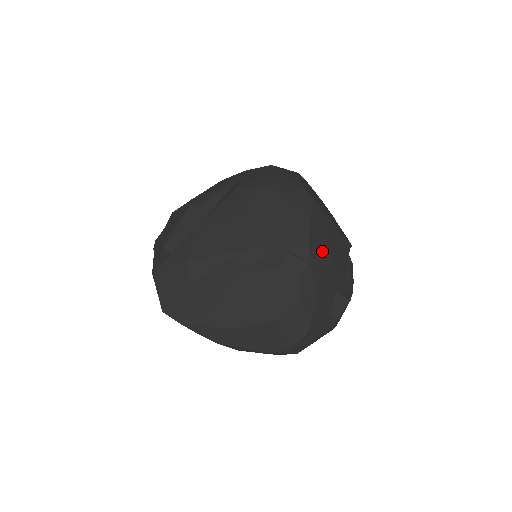
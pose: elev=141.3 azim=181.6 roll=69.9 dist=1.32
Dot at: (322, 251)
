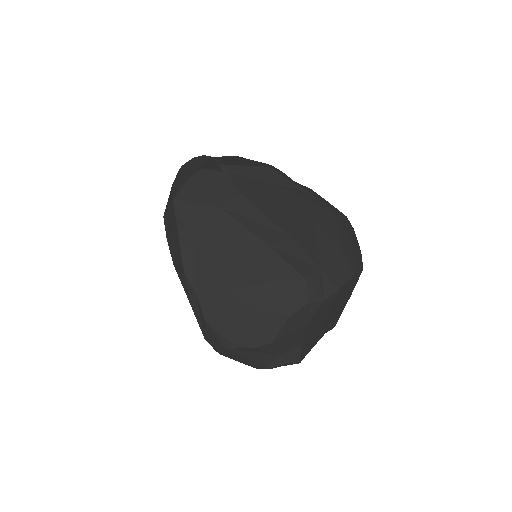
Dot at: (333, 306)
